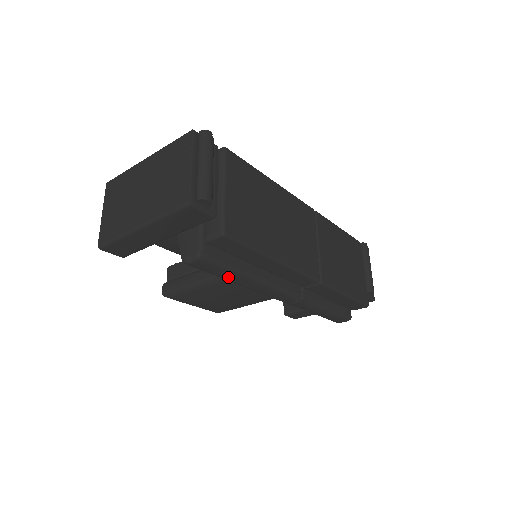
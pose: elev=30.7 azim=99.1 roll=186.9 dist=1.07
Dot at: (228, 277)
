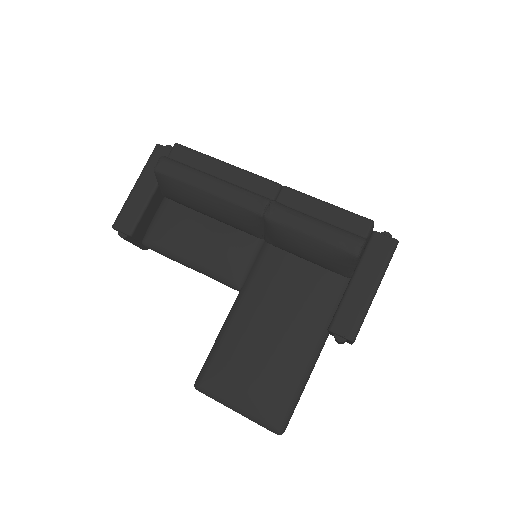
Dot at: (190, 178)
